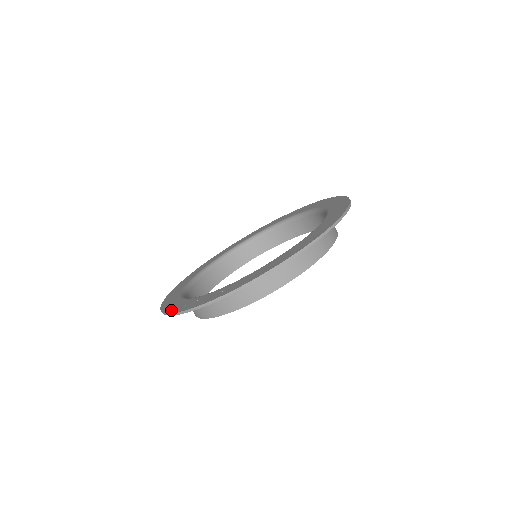
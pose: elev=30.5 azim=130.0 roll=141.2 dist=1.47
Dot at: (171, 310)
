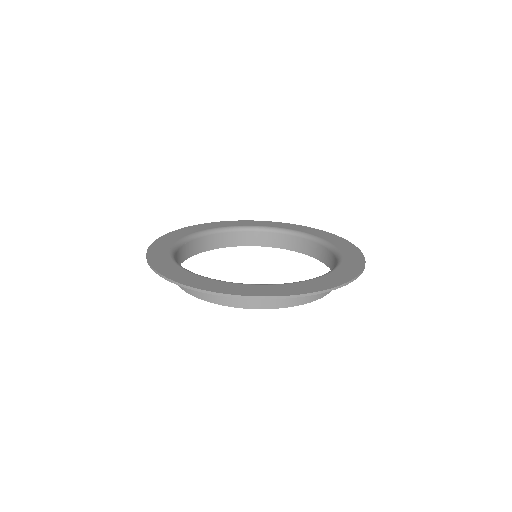
Dot at: (218, 290)
